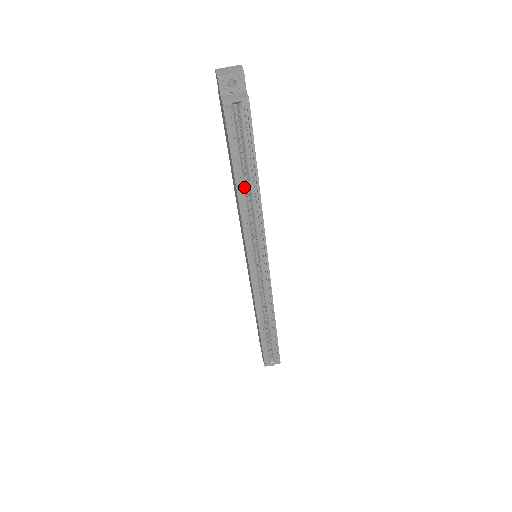
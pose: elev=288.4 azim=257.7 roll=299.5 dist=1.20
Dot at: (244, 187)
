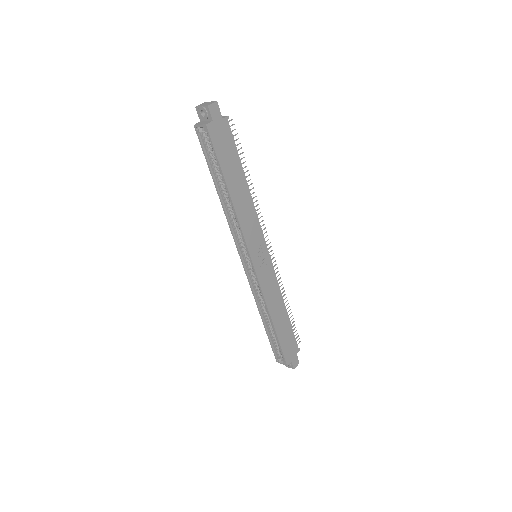
Dot at: (224, 192)
